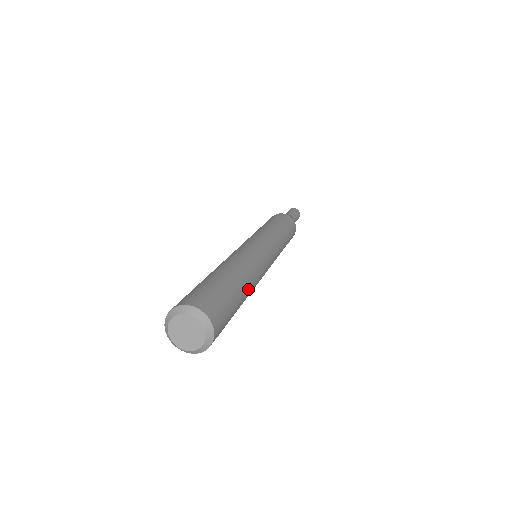
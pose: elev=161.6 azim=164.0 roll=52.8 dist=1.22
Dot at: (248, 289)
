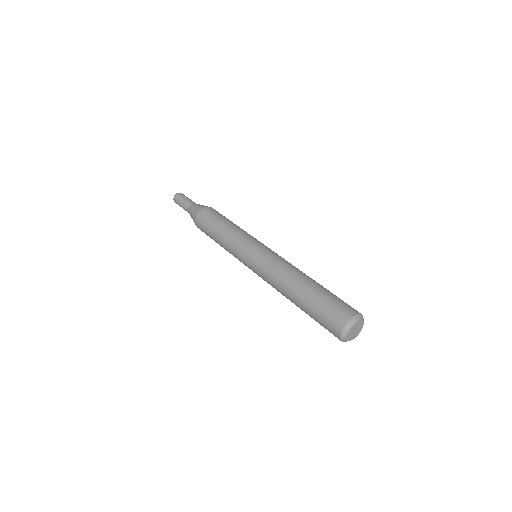
Dot at: occluded
